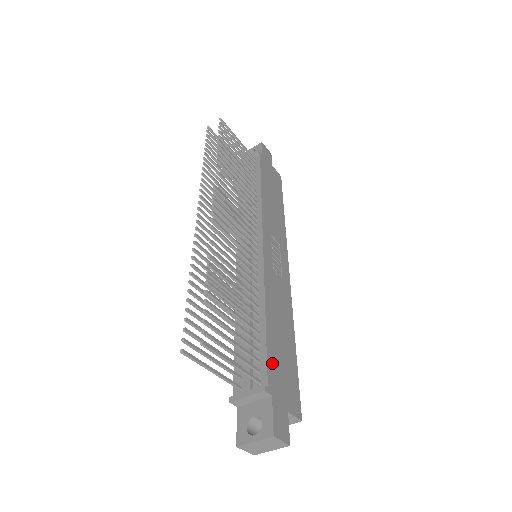
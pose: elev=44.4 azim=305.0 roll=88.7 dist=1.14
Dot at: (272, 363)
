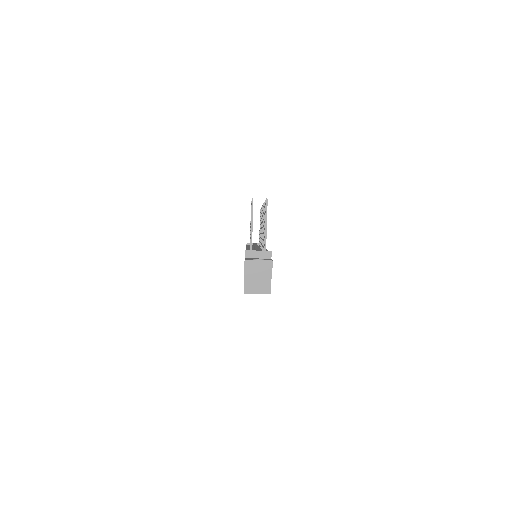
Dot at: occluded
